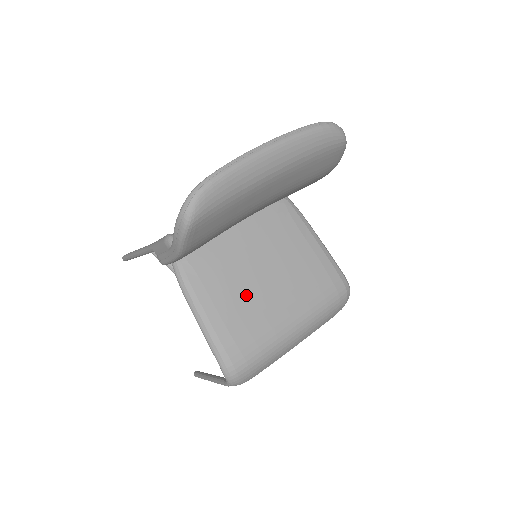
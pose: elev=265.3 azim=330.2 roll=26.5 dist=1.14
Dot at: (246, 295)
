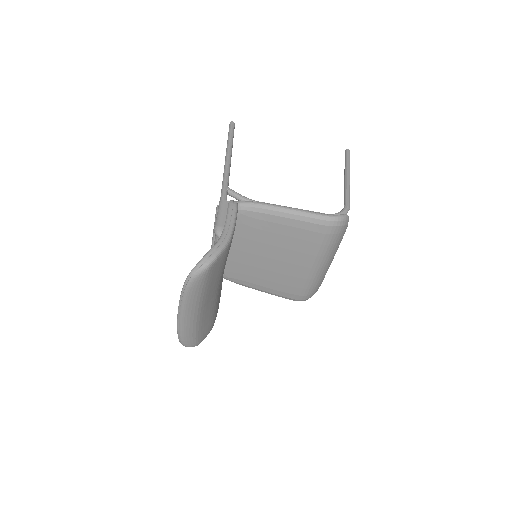
Dot at: (272, 274)
